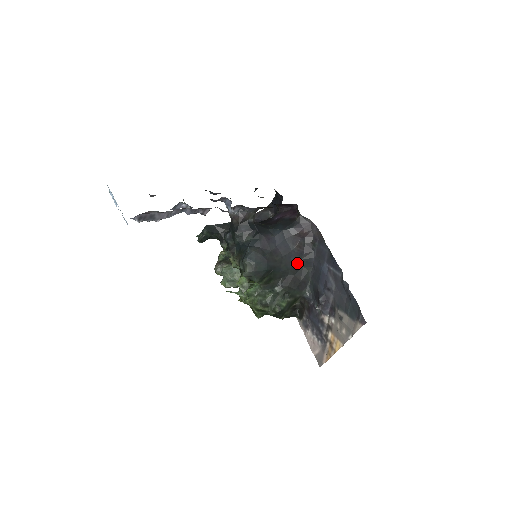
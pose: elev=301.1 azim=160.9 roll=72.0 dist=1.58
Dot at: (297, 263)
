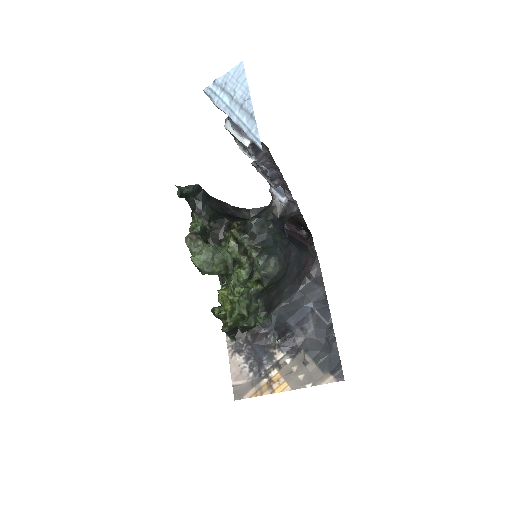
Dot at: (284, 287)
